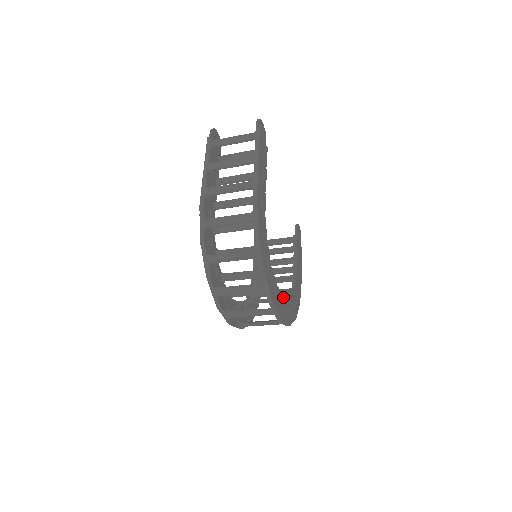
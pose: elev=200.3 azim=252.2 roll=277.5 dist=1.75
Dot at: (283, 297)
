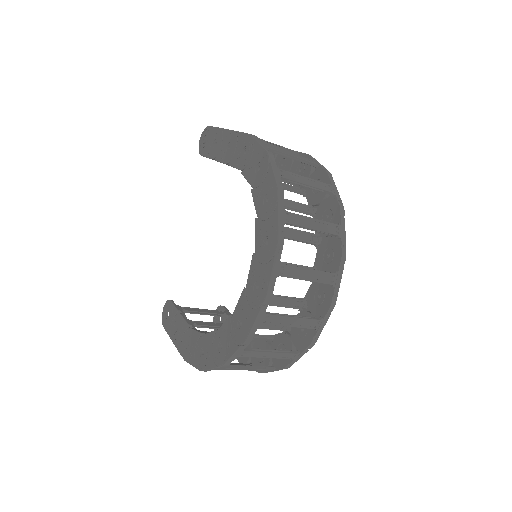
Dot at: occluded
